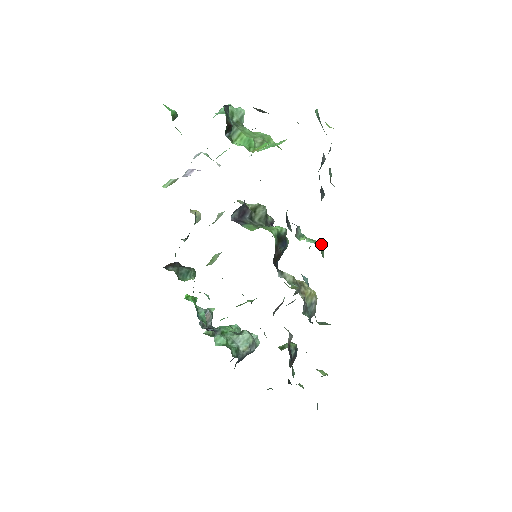
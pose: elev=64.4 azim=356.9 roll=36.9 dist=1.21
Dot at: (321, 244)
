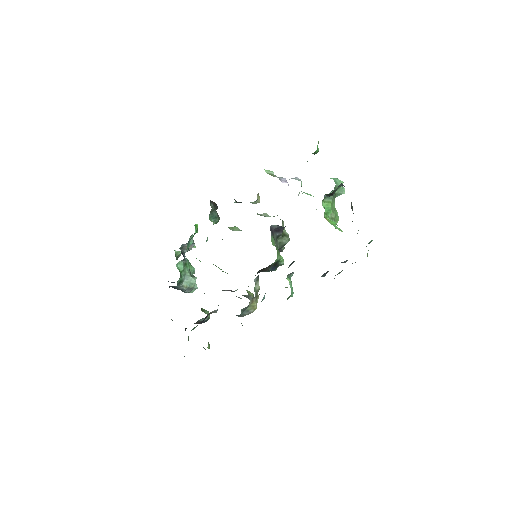
Dot at: (293, 293)
